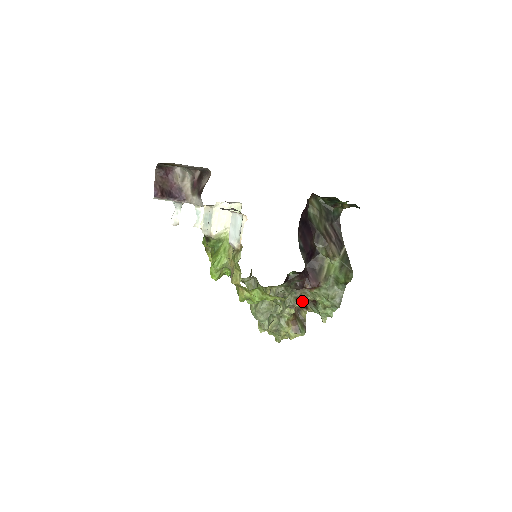
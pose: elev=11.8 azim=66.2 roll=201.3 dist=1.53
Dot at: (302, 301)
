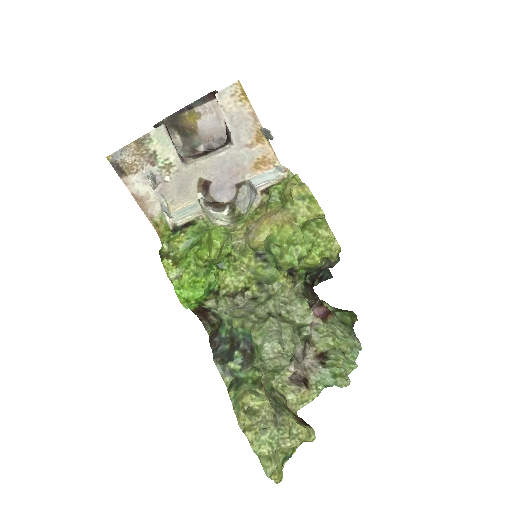
Dot at: (299, 369)
